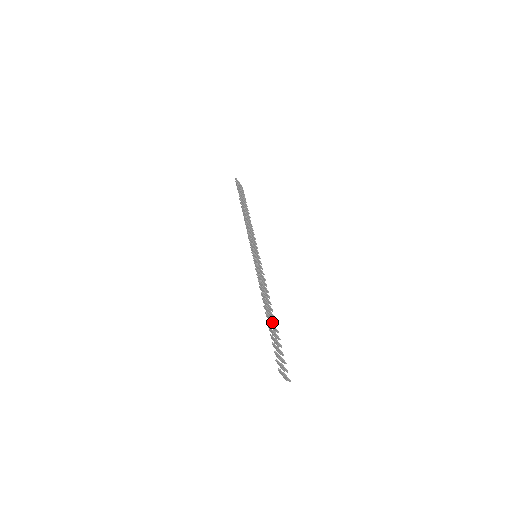
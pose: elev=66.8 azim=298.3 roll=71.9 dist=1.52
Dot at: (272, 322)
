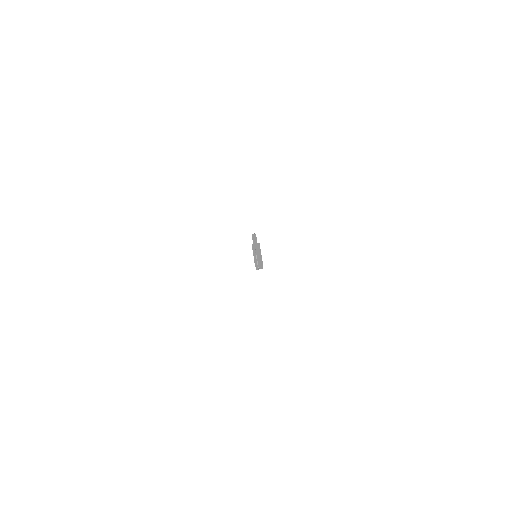
Dot at: occluded
